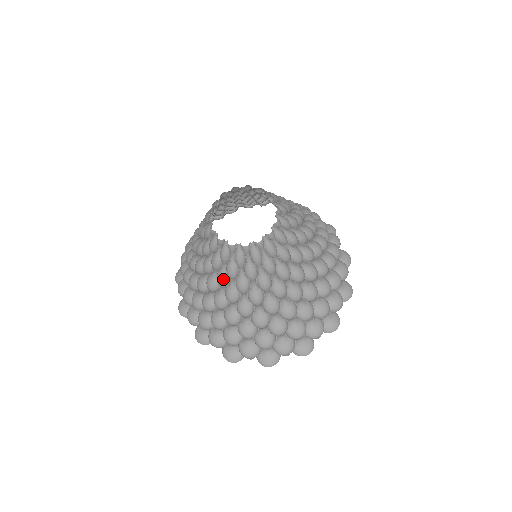
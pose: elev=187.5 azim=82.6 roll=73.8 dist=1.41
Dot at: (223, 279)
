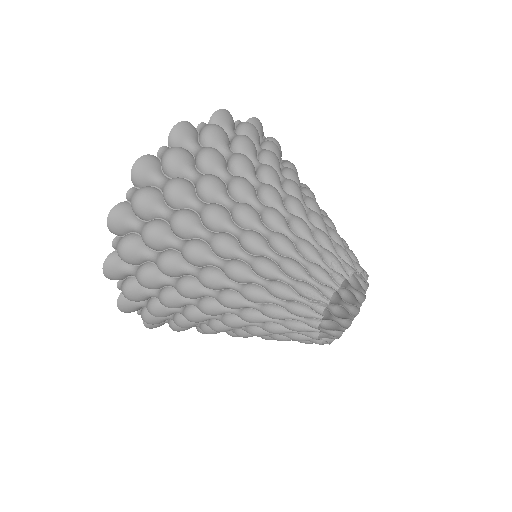
Dot at: occluded
